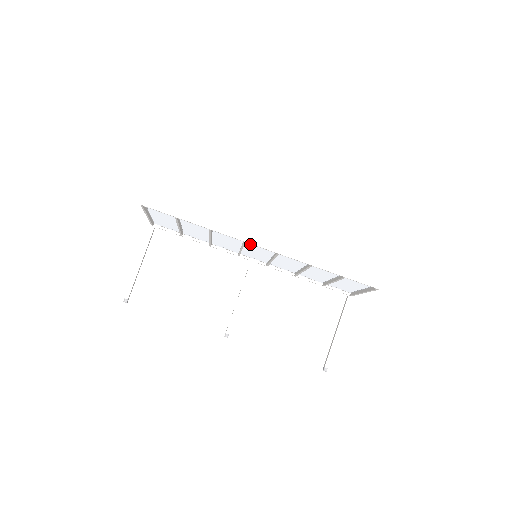
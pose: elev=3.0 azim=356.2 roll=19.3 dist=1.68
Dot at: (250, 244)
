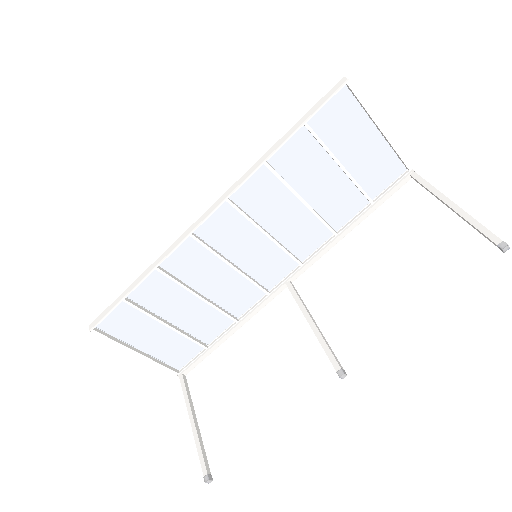
Dot at: (215, 240)
